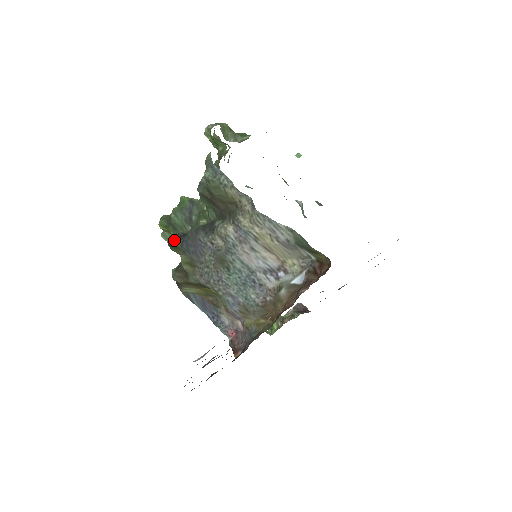
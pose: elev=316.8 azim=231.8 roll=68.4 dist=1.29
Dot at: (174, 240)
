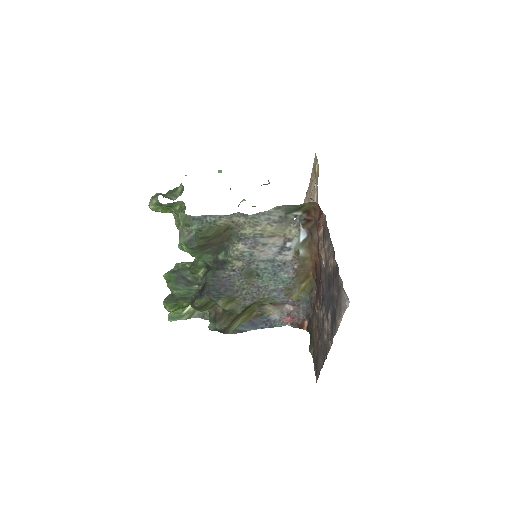
Dot at: (201, 300)
